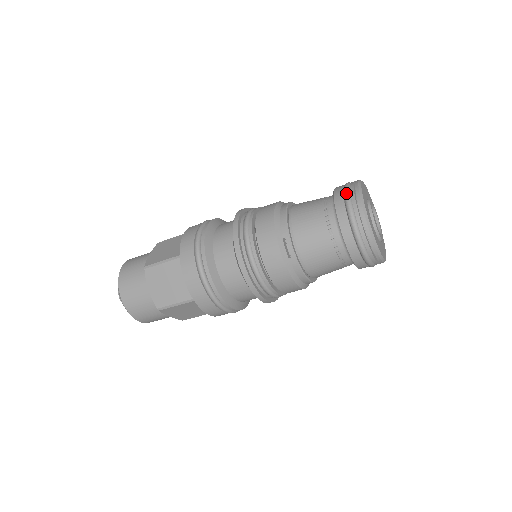
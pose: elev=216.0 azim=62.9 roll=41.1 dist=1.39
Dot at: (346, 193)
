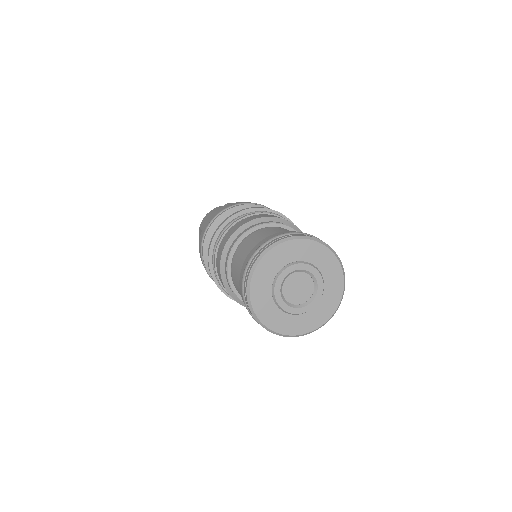
Dot at: occluded
